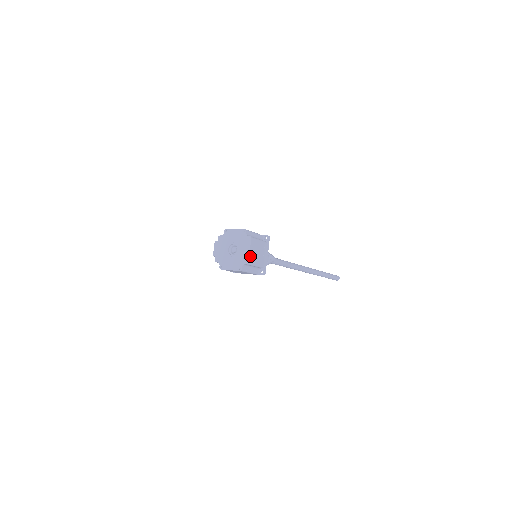
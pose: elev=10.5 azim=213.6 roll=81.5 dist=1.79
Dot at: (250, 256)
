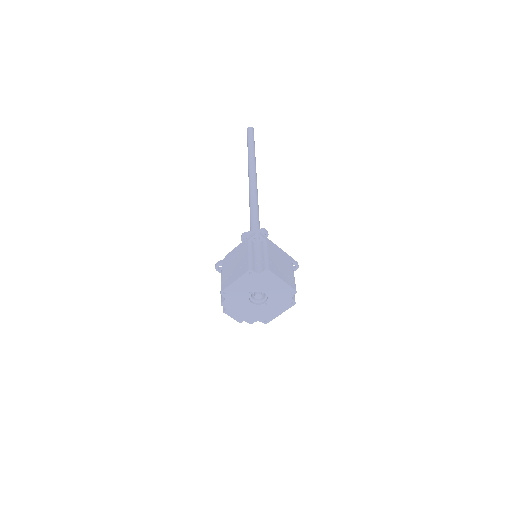
Dot at: (288, 283)
